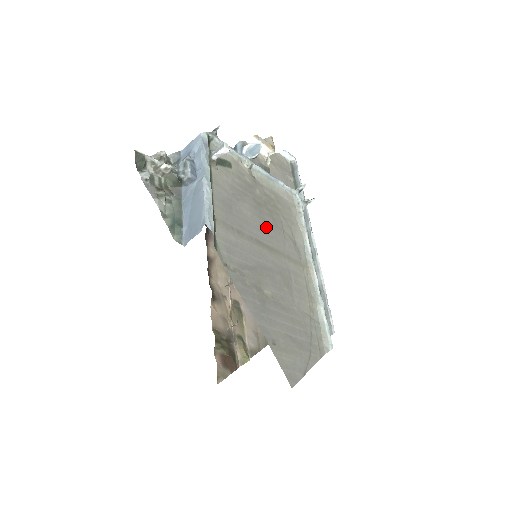
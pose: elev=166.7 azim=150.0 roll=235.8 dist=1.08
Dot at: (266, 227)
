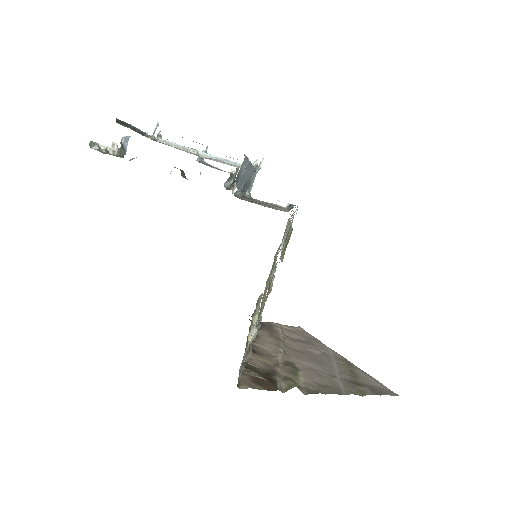
Dot at: occluded
